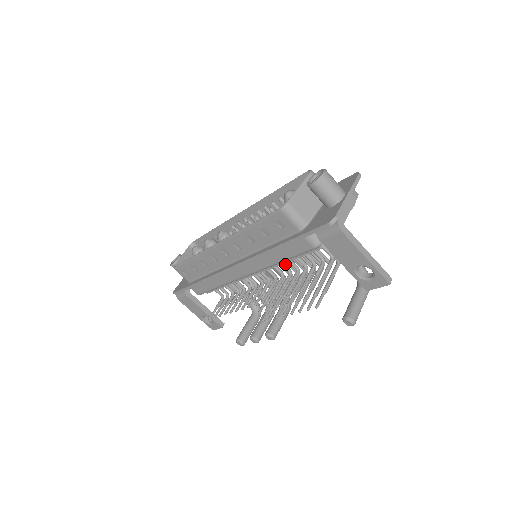
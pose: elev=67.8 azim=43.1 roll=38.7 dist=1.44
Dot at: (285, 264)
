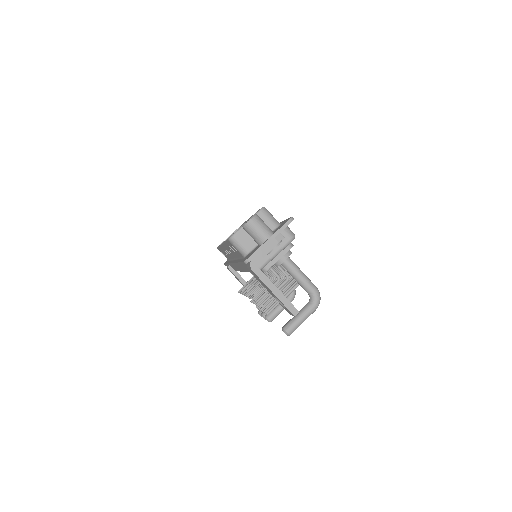
Dot at: occluded
